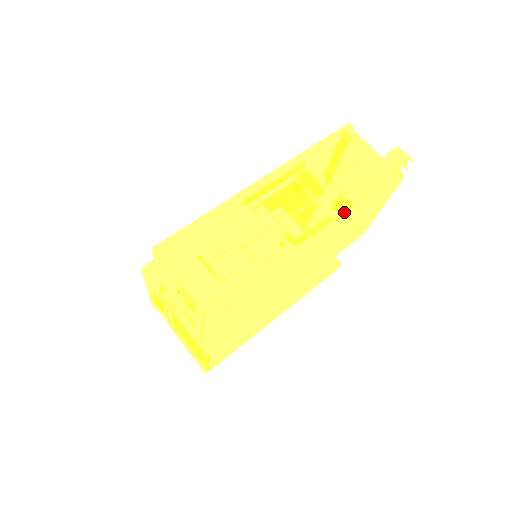
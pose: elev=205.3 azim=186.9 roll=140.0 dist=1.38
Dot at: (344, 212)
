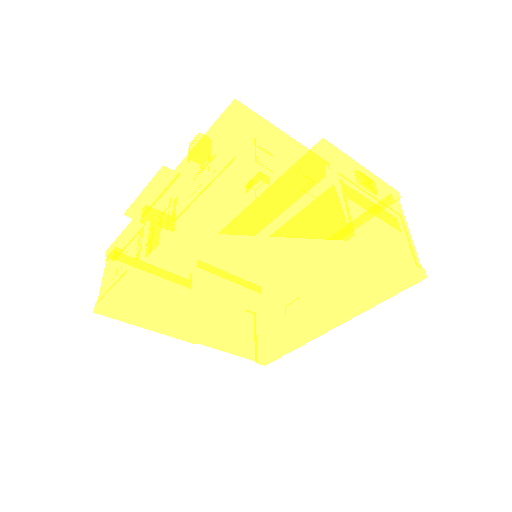
Dot at: (145, 225)
